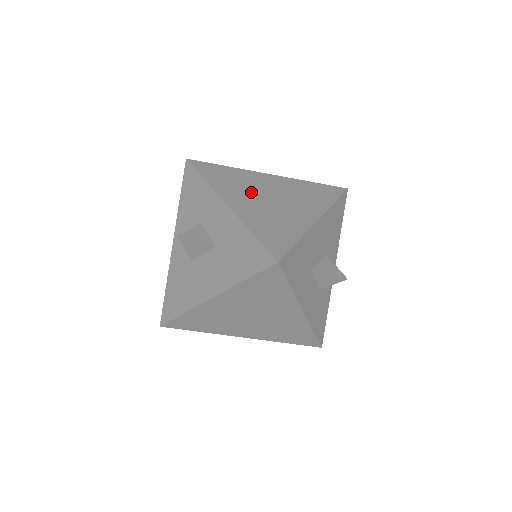
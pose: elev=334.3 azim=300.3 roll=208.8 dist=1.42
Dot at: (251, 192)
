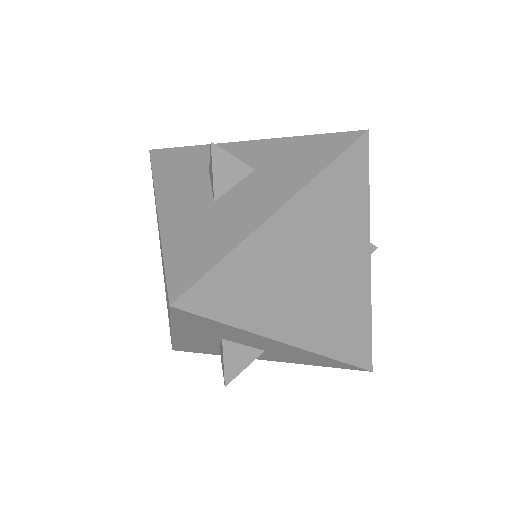
Dot at: occluded
